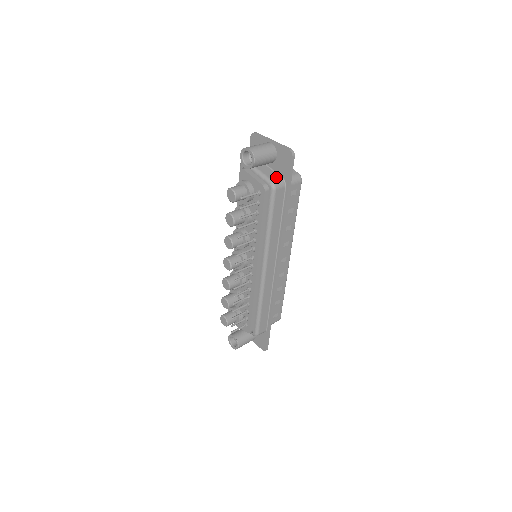
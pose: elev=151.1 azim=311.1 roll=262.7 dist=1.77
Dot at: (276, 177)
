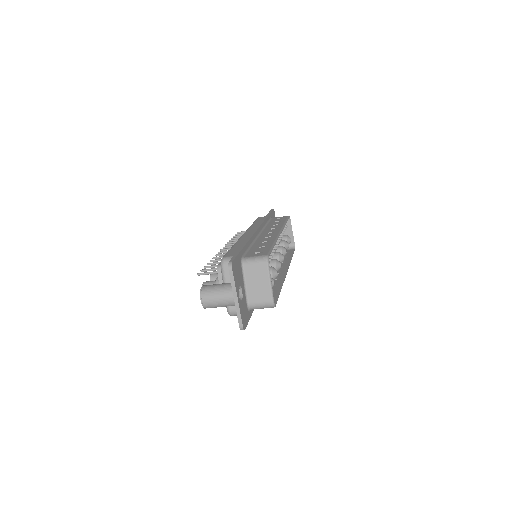
Dot at: occluded
